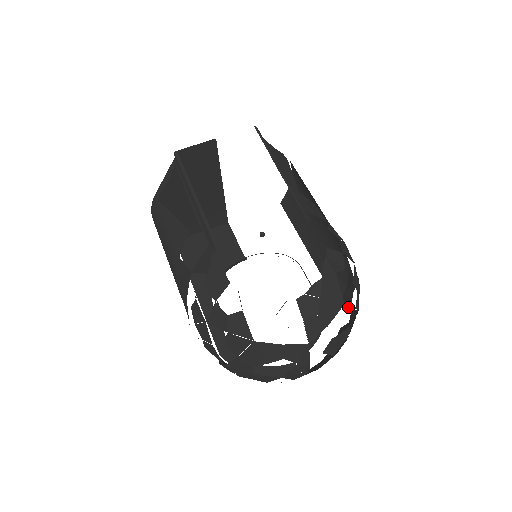
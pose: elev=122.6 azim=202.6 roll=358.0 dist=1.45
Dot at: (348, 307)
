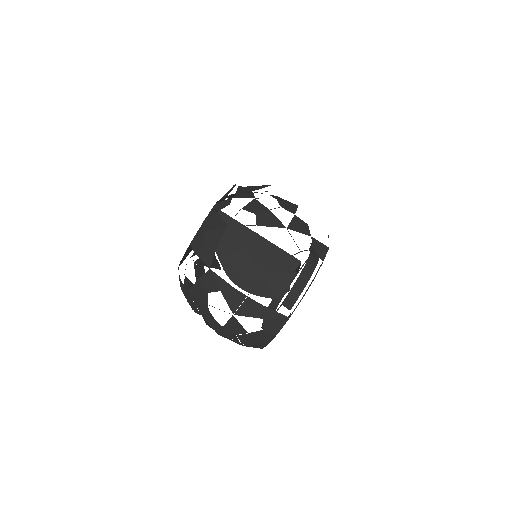
Dot at: occluded
